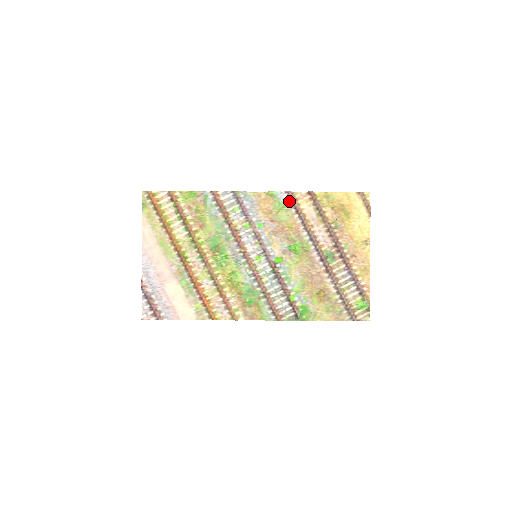
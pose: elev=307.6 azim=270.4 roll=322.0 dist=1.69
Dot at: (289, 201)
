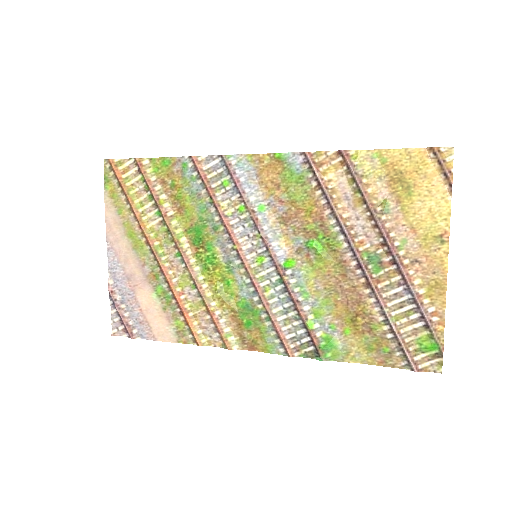
Dot at: (306, 168)
